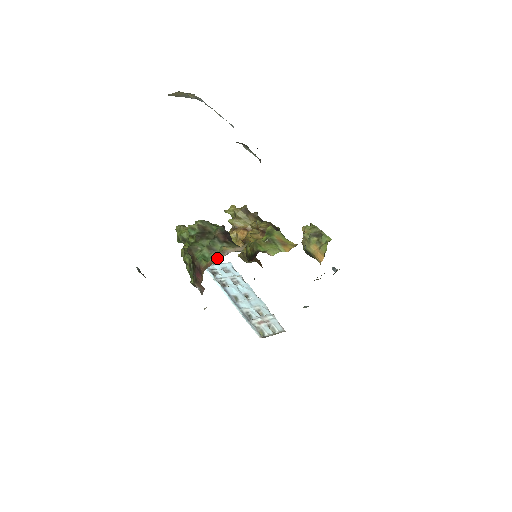
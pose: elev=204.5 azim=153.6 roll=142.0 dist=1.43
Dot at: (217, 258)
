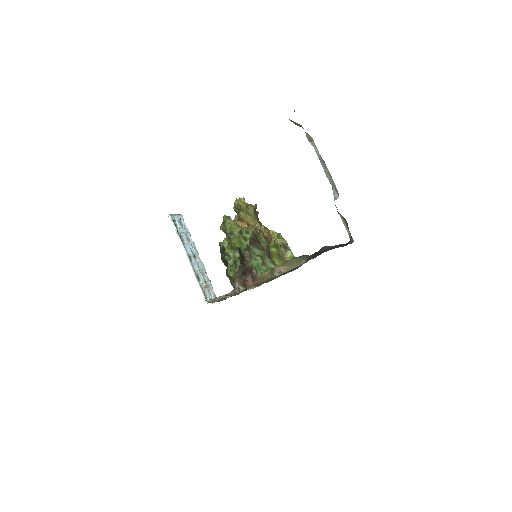
Dot at: (272, 275)
